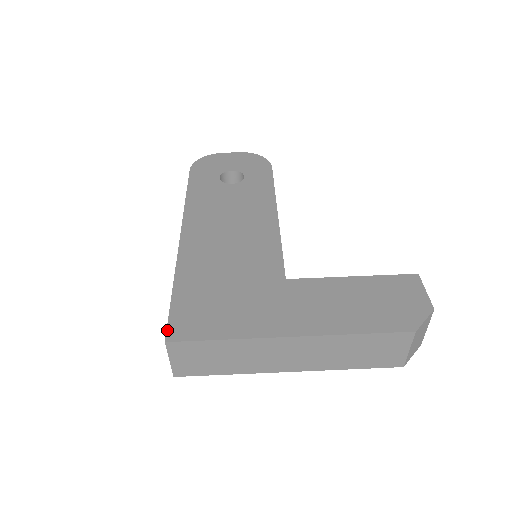
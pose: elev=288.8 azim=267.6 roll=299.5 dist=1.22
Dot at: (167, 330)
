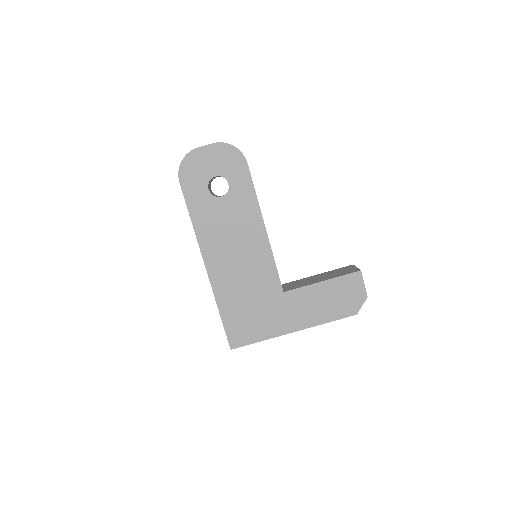
Dot at: (229, 343)
